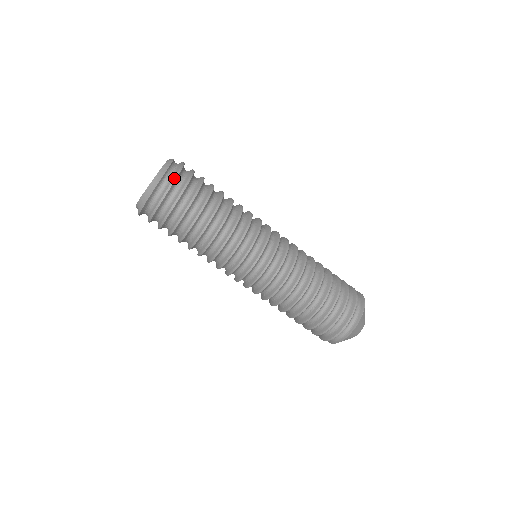
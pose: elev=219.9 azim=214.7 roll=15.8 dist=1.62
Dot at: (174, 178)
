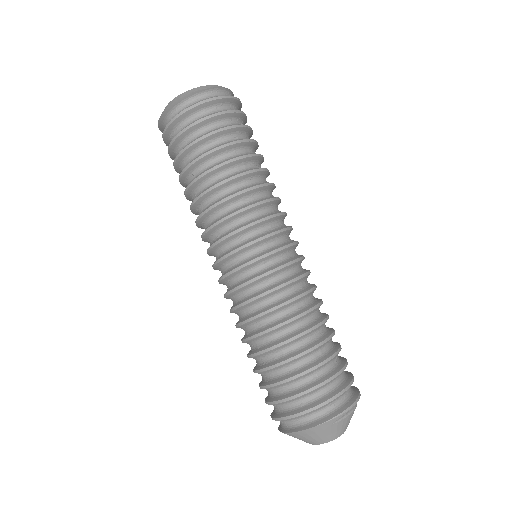
Dot at: (192, 105)
